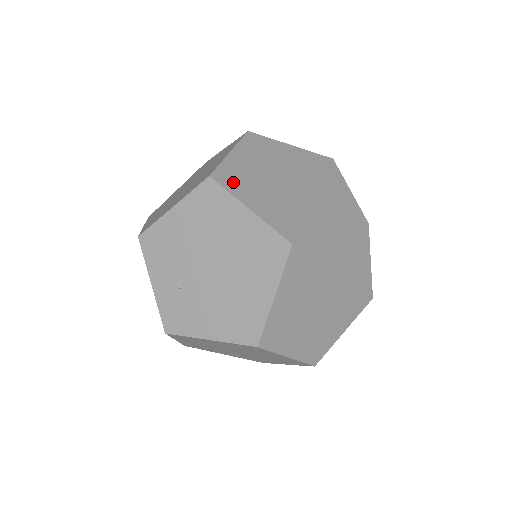
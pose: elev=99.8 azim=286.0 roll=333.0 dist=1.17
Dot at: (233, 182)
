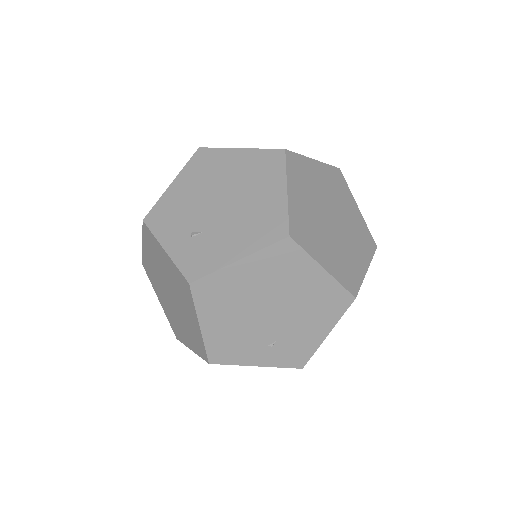
Dot at: occluded
